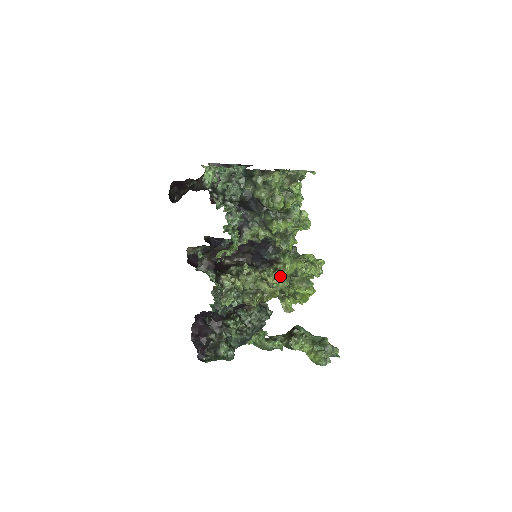
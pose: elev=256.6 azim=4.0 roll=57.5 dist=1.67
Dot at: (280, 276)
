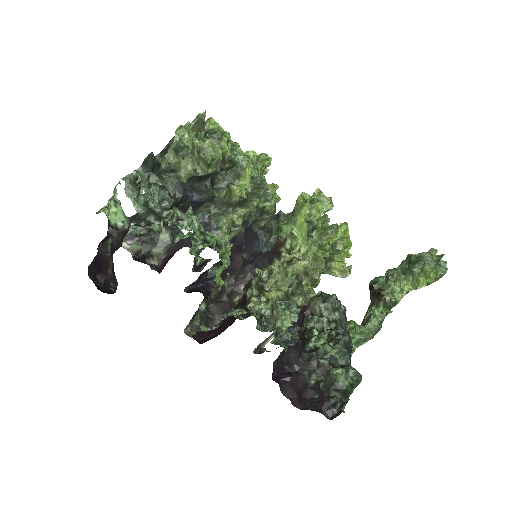
Dot at: occluded
